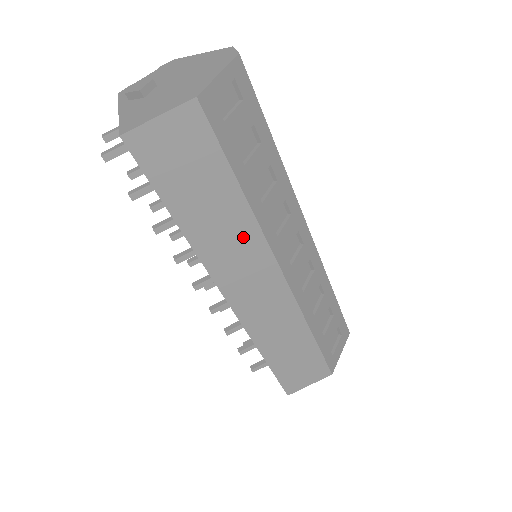
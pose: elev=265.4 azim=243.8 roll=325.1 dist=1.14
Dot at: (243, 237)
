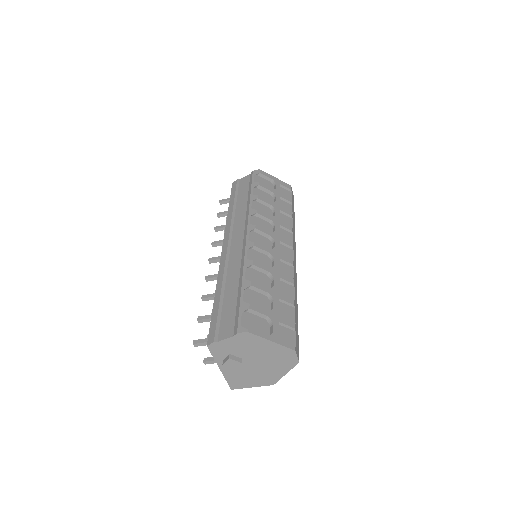
Dot at: occluded
